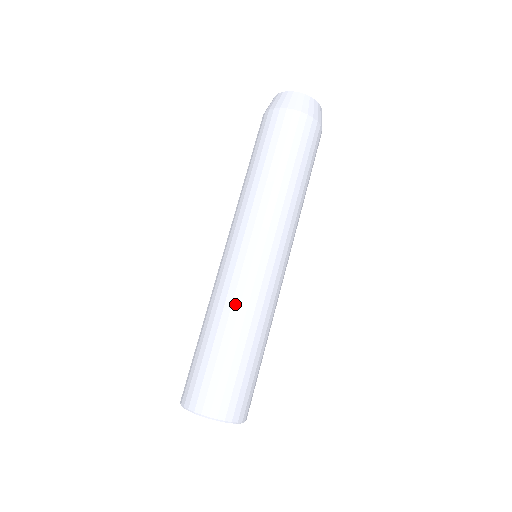
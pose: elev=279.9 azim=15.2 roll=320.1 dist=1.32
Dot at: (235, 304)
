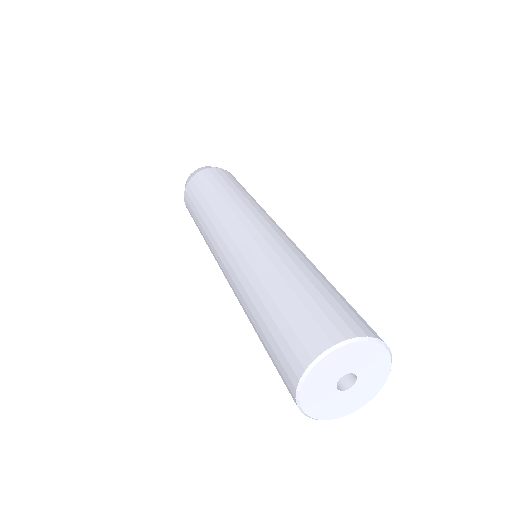
Dot at: (243, 282)
